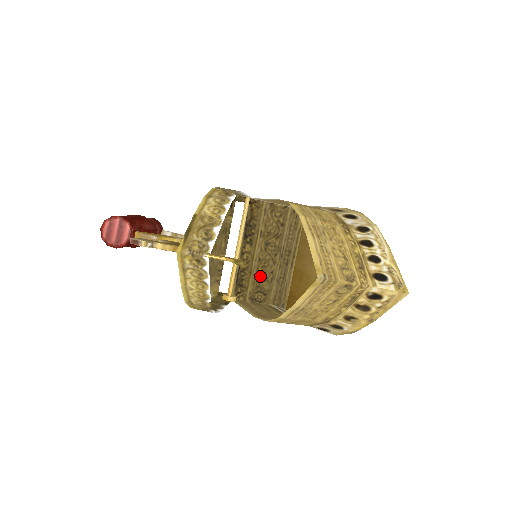
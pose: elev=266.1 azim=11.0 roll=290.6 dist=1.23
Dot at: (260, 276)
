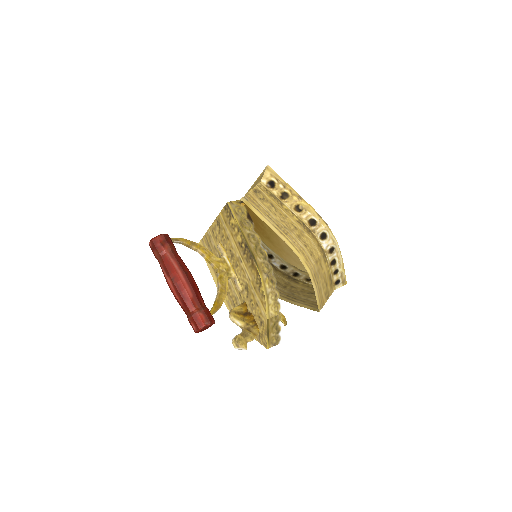
Dot at: occluded
